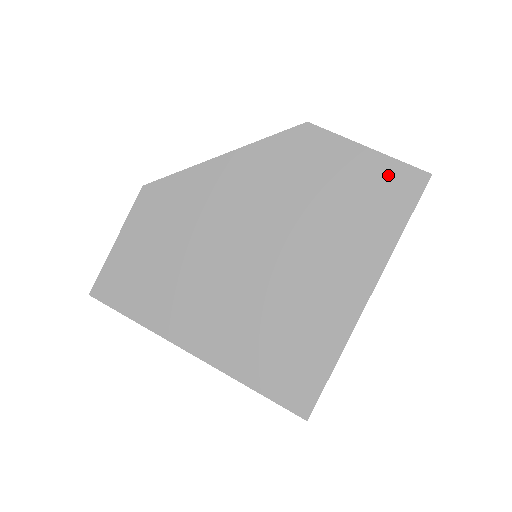
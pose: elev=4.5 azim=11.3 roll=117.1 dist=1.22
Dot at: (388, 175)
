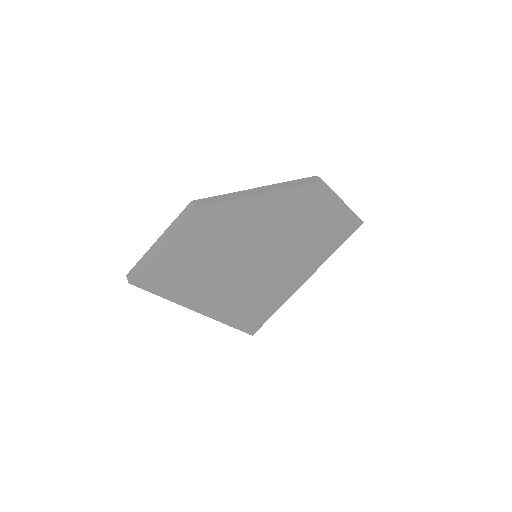
Dot at: (346, 220)
